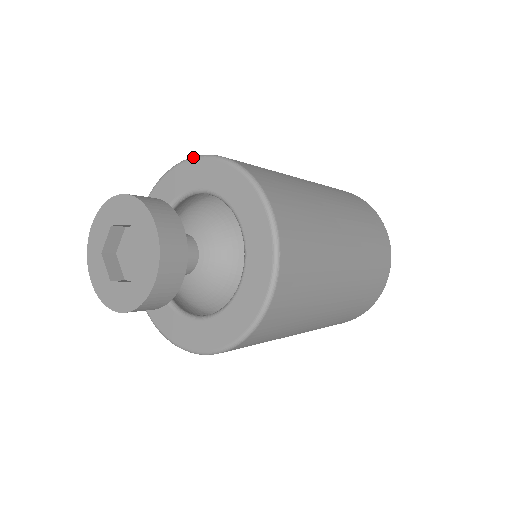
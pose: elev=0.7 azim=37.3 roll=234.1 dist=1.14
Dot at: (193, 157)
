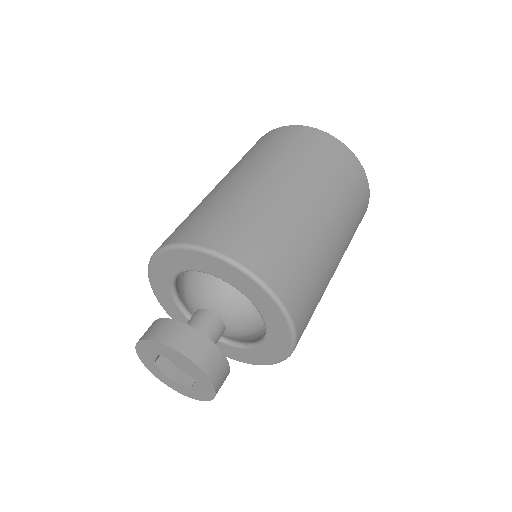
Dot at: (194, 248)
